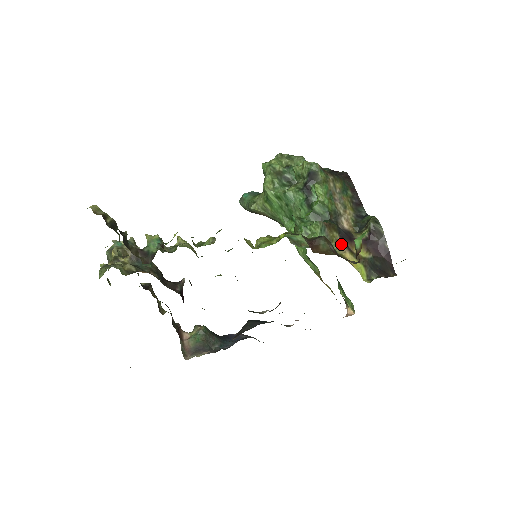
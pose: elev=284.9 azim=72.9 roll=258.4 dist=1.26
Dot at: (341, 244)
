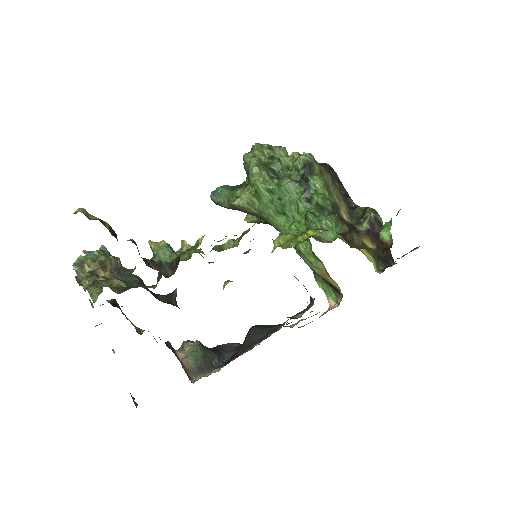
Dot at: occluded
